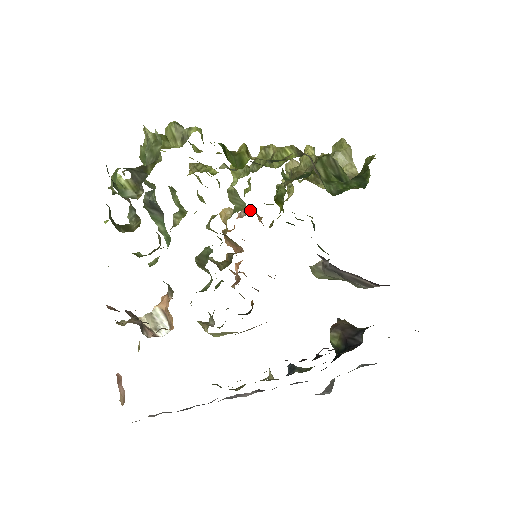
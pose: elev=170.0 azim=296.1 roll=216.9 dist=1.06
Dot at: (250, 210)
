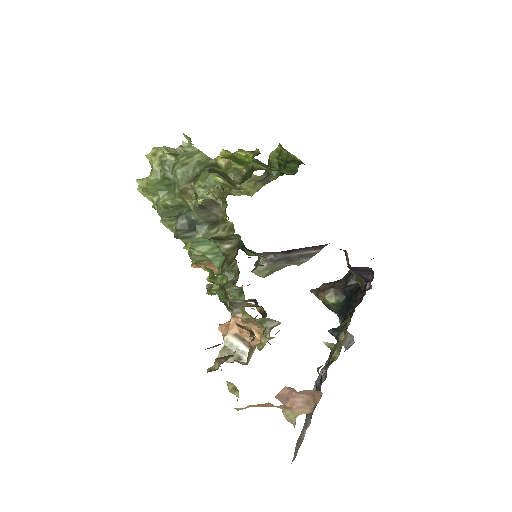
Dot at: occluded
